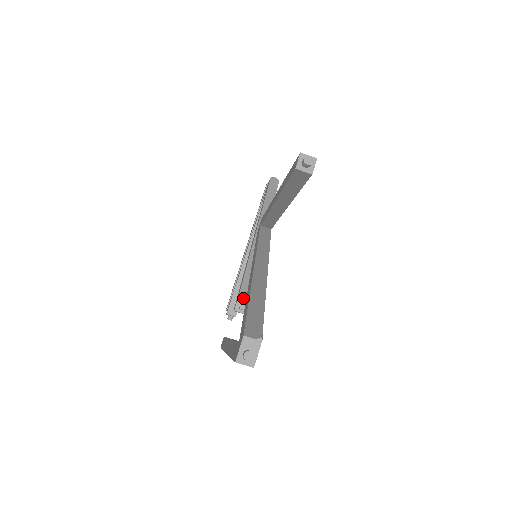
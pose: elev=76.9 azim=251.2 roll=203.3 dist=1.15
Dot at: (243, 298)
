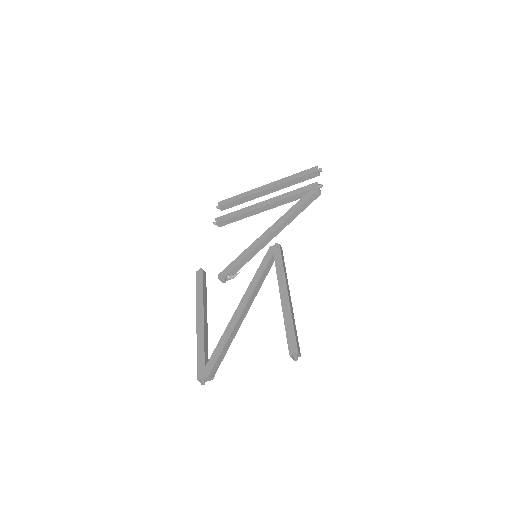
Dot at: occluded
